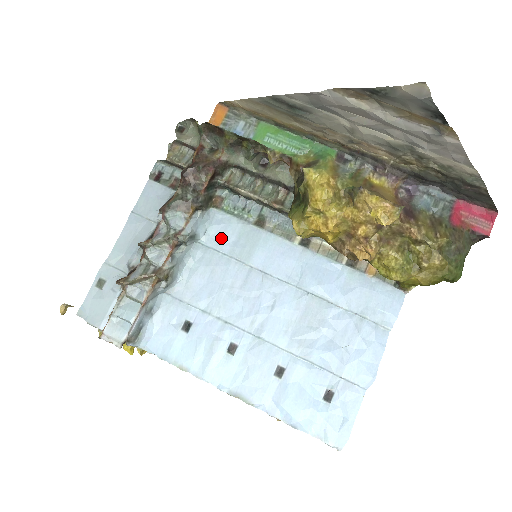
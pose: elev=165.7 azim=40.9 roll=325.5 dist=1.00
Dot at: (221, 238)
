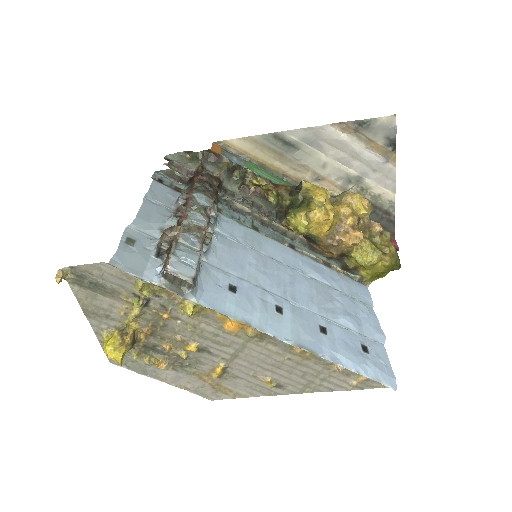
Dot at: (232, 232)
